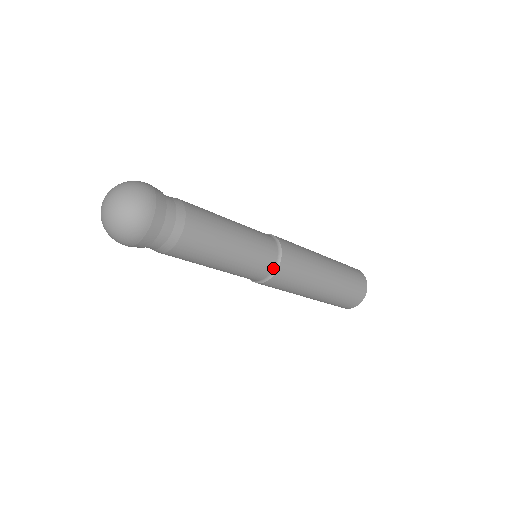
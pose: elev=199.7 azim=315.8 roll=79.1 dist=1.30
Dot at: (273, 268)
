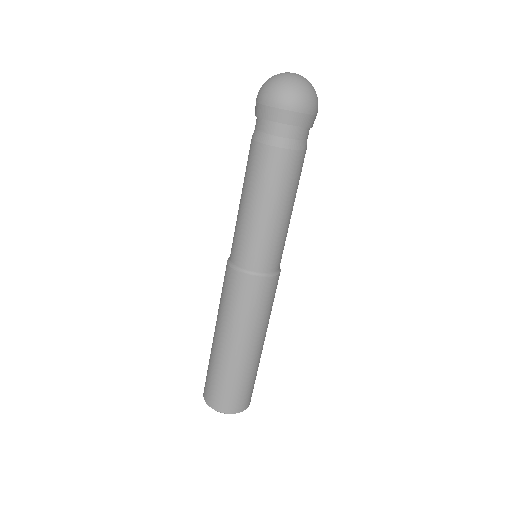
Dot at: (252, 271)
